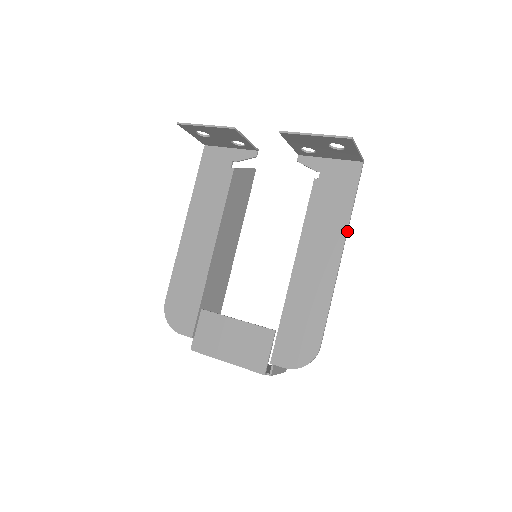
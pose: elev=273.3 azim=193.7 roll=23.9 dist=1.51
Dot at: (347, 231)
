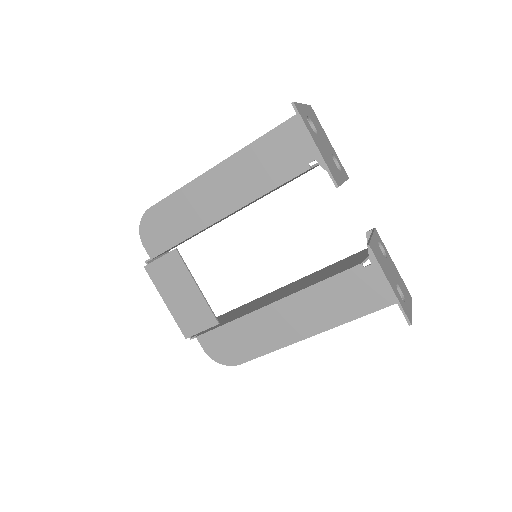
Dot at: occluded
